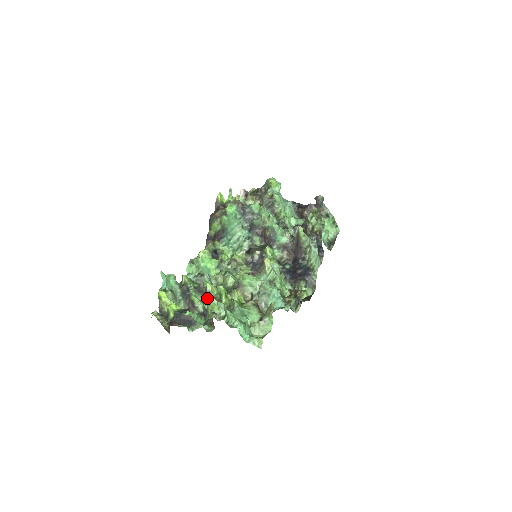
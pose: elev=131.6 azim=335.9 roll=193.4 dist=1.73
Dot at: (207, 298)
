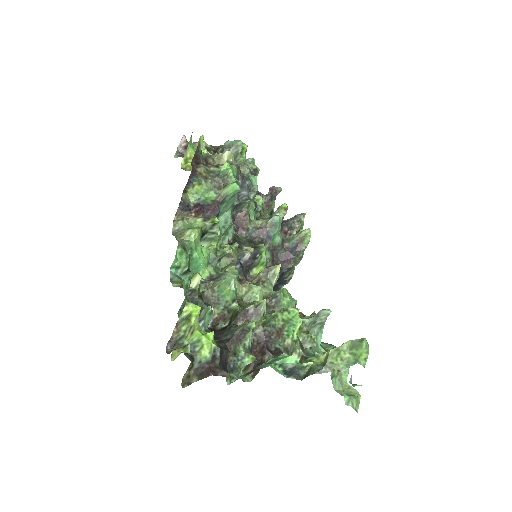
Dot at: (255, 324)
